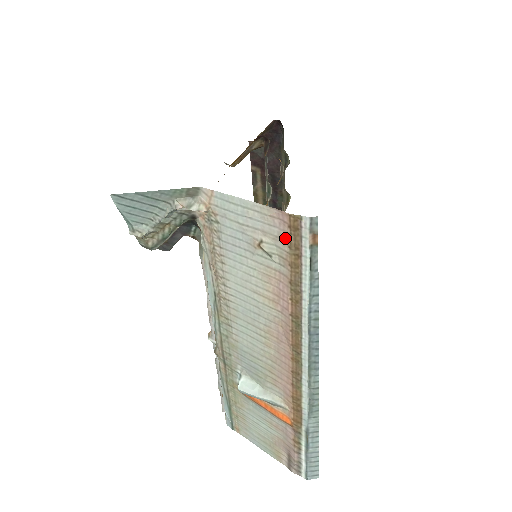
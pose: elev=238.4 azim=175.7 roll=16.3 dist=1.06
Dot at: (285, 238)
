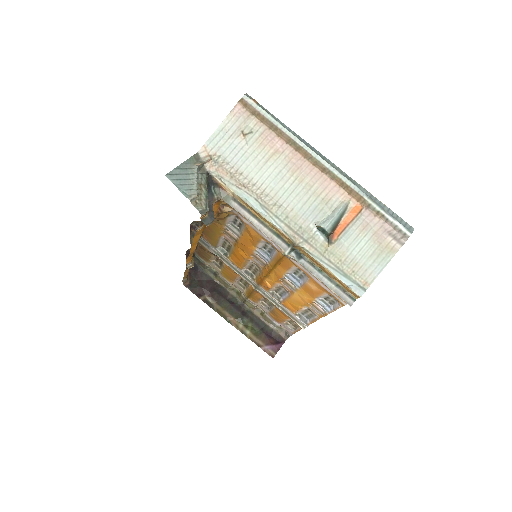
Dot at: (247, 115)
